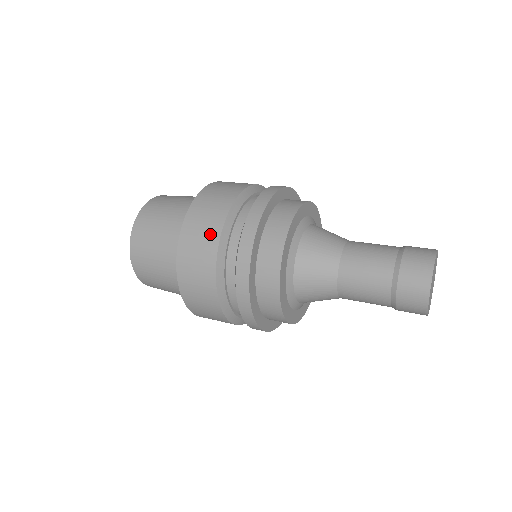
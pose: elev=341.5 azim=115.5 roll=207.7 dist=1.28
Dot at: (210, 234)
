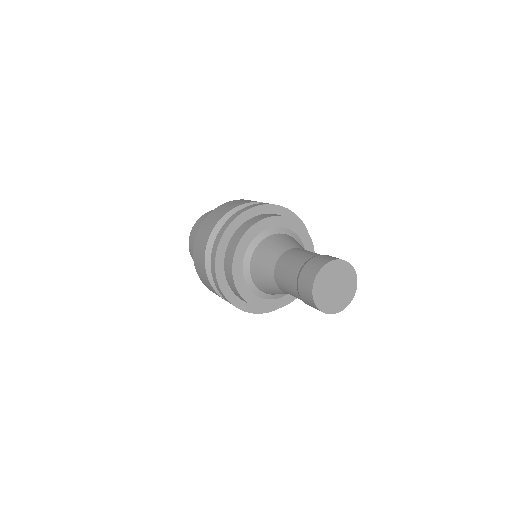
Dot at: (203, 246)
